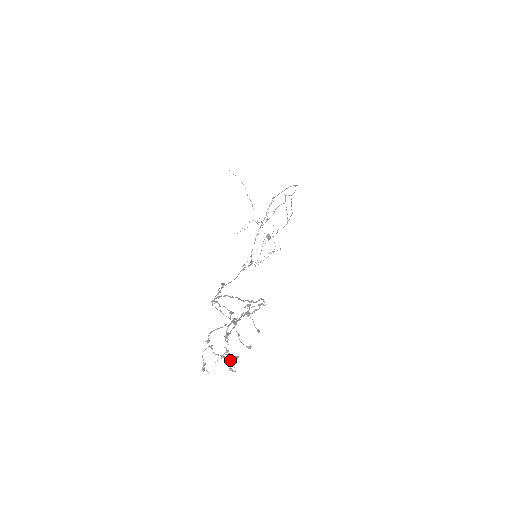
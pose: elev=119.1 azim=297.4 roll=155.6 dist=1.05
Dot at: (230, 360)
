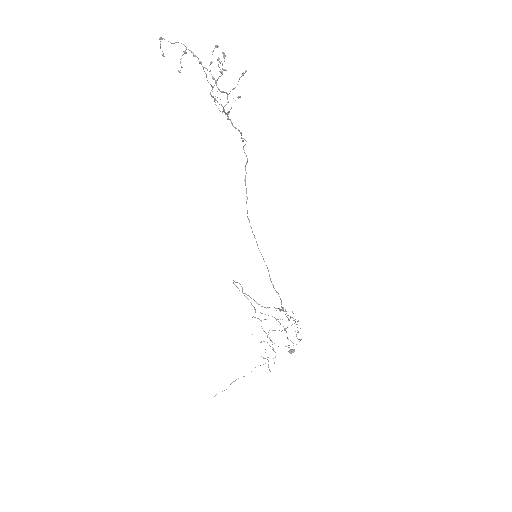
Dot at: (238, 81)
